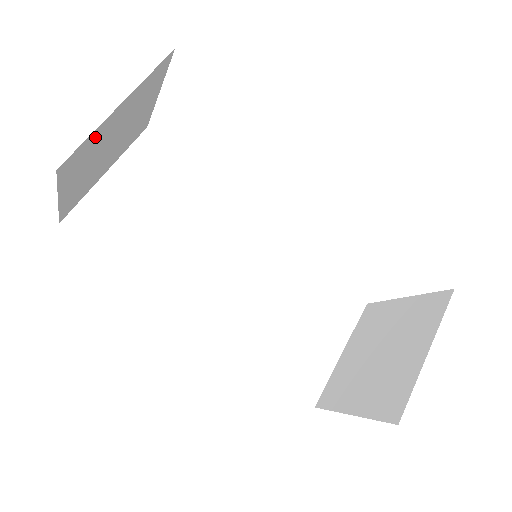
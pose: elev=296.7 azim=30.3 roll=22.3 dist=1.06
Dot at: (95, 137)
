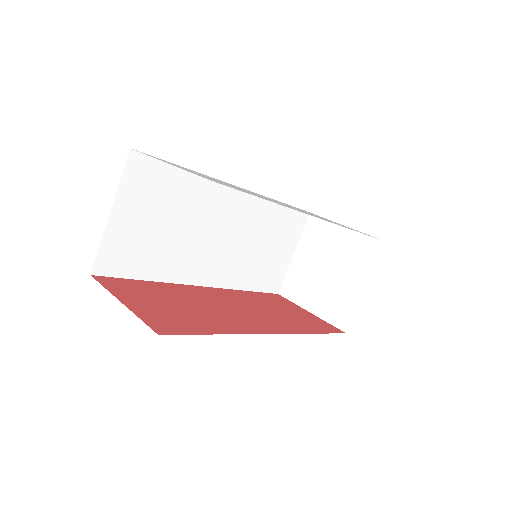
Dot at: occluded
